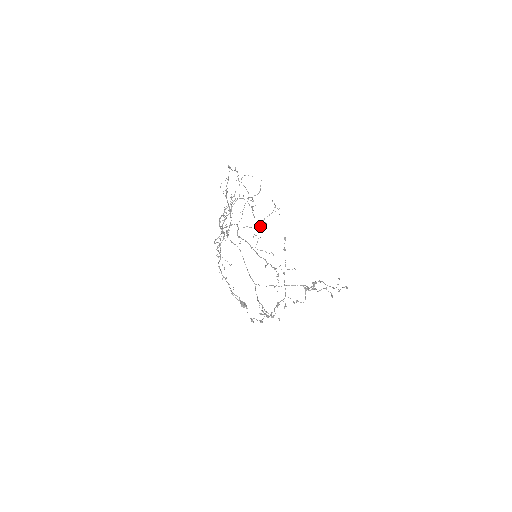
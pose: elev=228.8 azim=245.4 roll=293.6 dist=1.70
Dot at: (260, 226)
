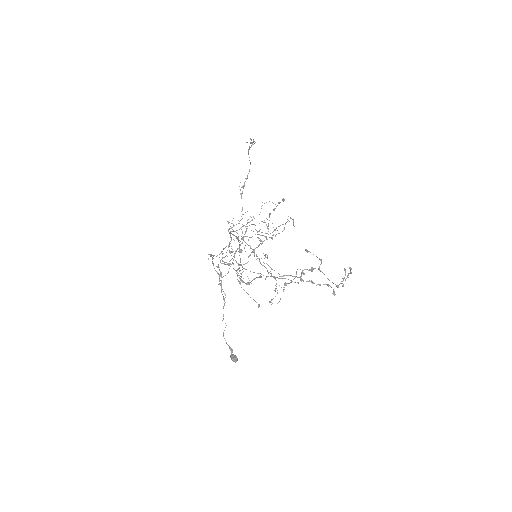
Dot at: (270, 233)
